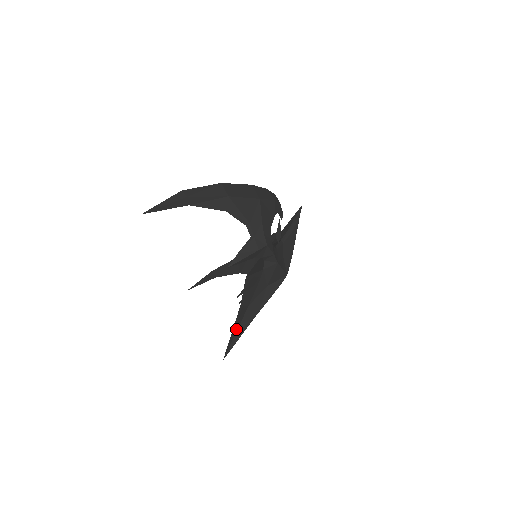
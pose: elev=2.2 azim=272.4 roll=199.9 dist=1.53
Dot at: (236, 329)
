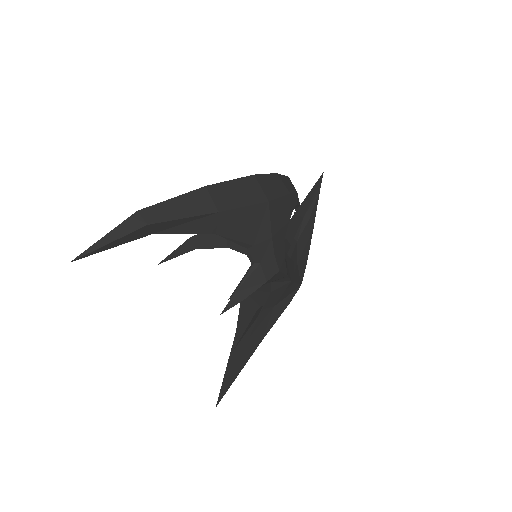
Dot at: (232, 368)
